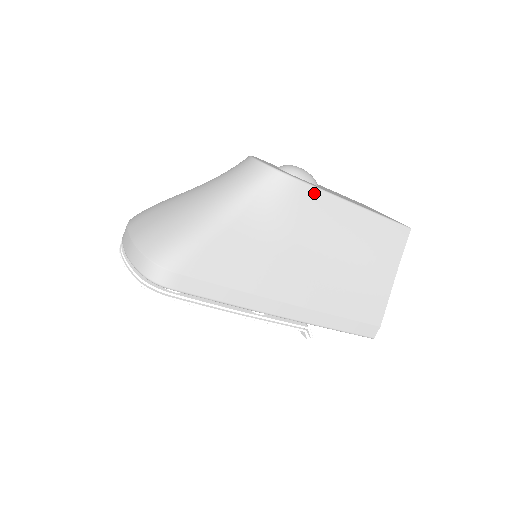
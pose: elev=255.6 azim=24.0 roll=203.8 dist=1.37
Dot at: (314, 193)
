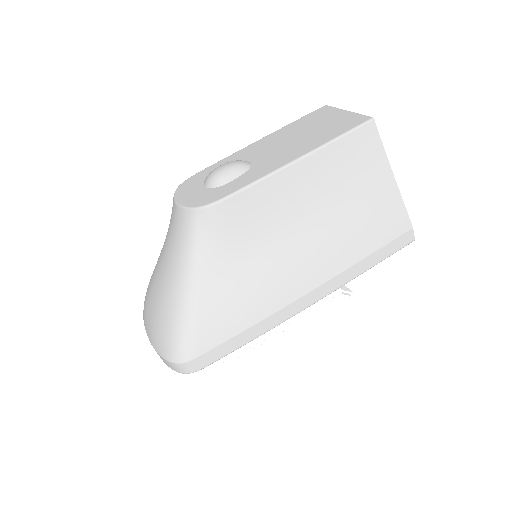
Dot at: (246, 195)
